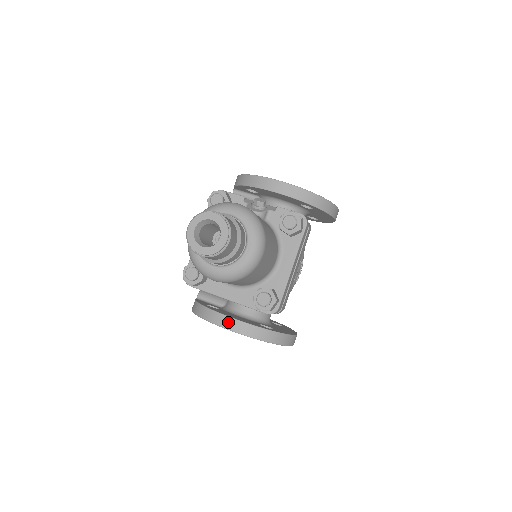
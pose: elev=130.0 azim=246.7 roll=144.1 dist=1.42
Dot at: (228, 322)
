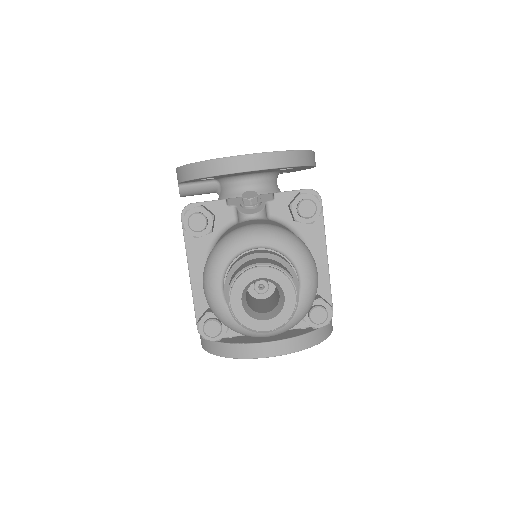
Dot at: (267, 349)
